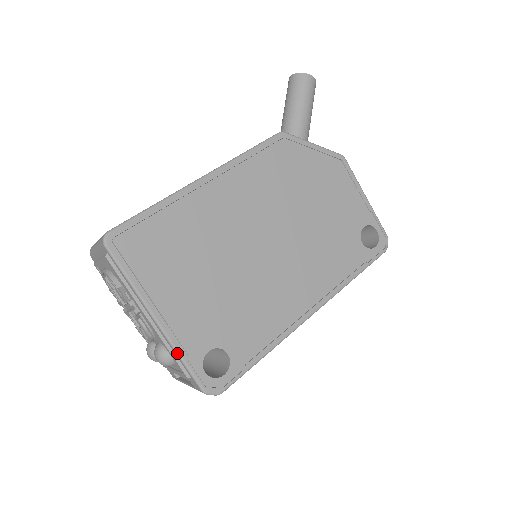
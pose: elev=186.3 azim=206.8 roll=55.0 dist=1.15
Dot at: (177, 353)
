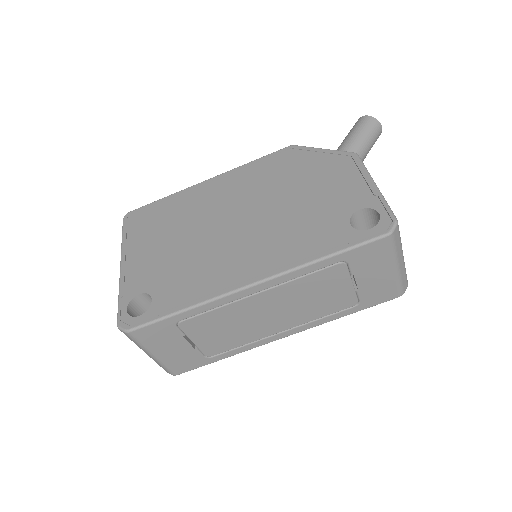
Dot at: (119, 290)
